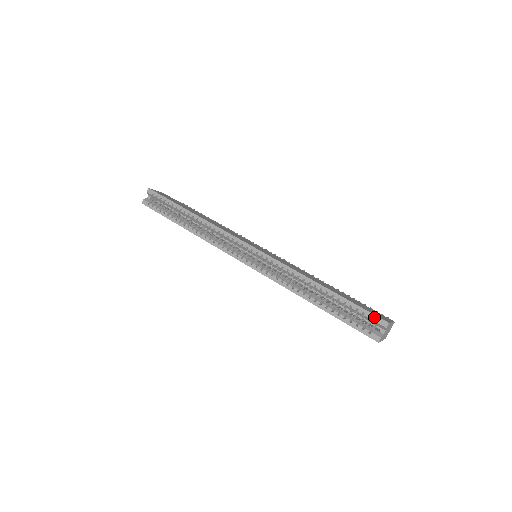
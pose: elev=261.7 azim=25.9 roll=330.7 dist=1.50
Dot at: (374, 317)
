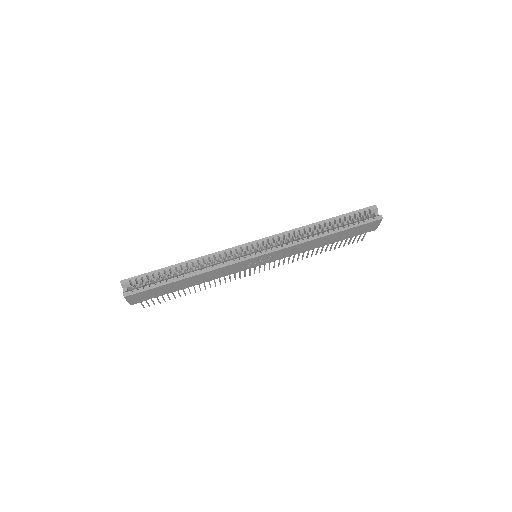
Dot at: (366, 209)
